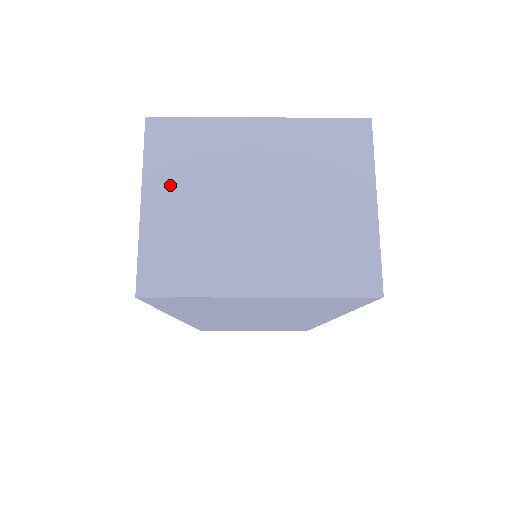
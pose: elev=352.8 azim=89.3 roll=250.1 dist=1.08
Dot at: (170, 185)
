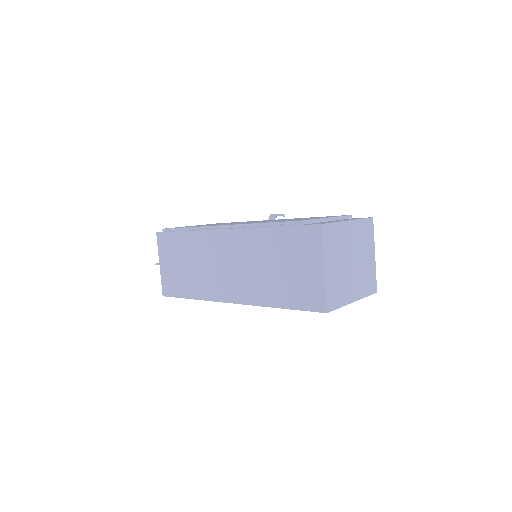
Dot at: (331, 258)
